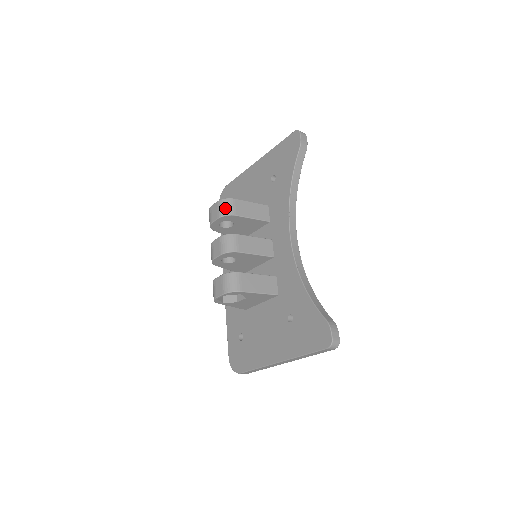
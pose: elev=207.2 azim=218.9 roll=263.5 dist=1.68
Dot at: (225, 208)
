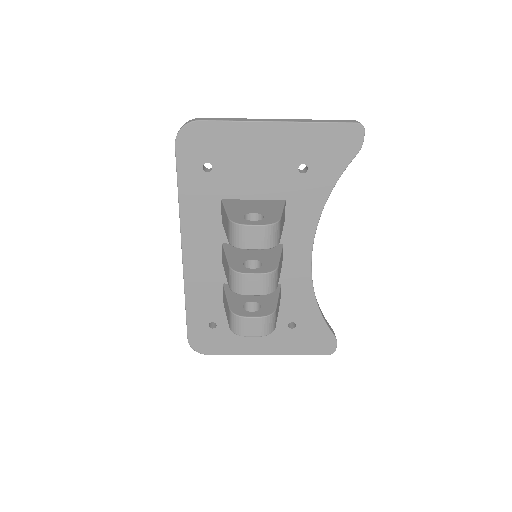
Dot at: (274, 238)
